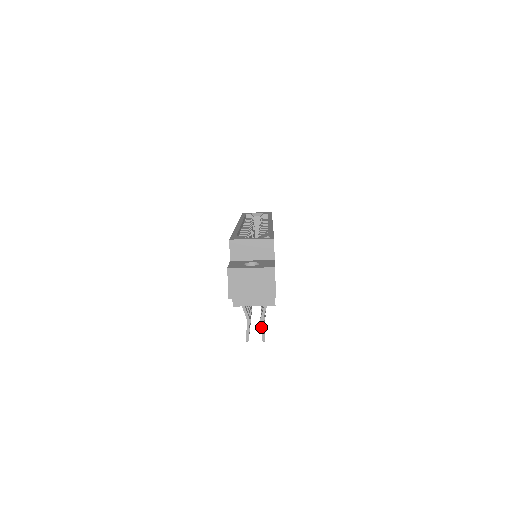
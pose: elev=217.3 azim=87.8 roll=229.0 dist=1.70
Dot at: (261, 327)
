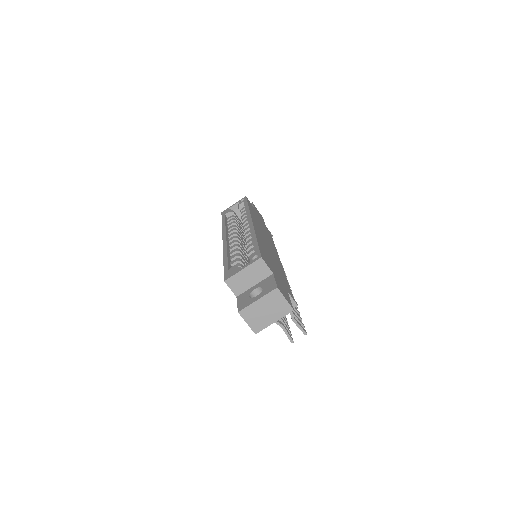
Dot at: (297, 326)
